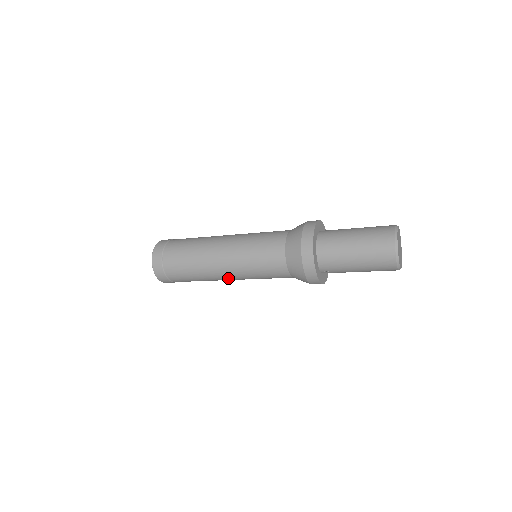
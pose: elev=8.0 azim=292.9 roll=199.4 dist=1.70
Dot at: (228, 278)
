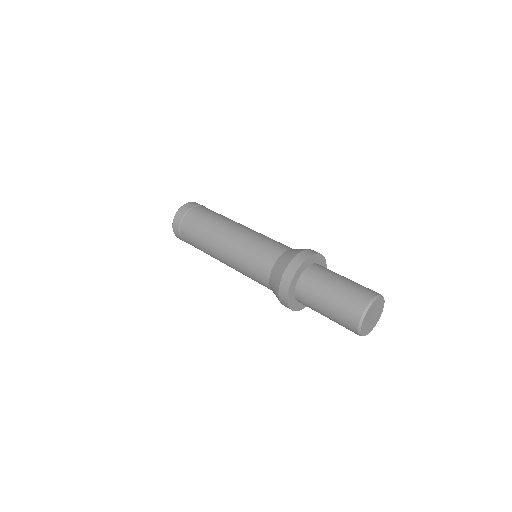
Dot at: (227, 265)
